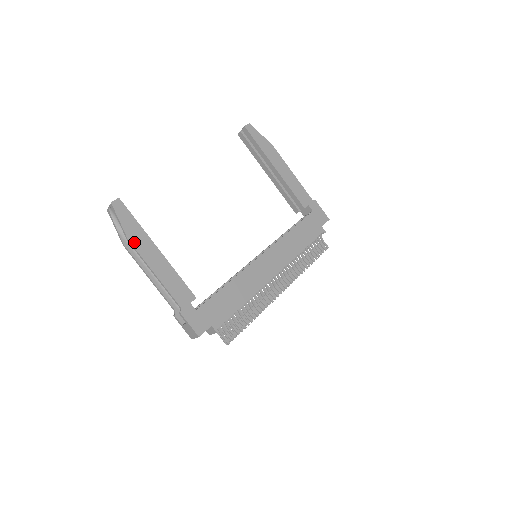
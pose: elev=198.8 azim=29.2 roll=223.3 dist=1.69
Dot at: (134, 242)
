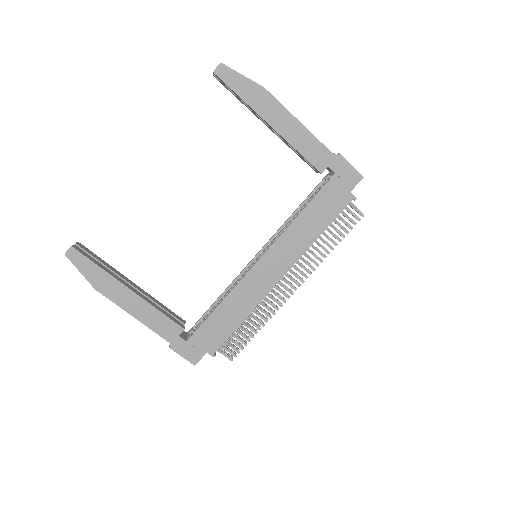
Dot at: (102, 290)
